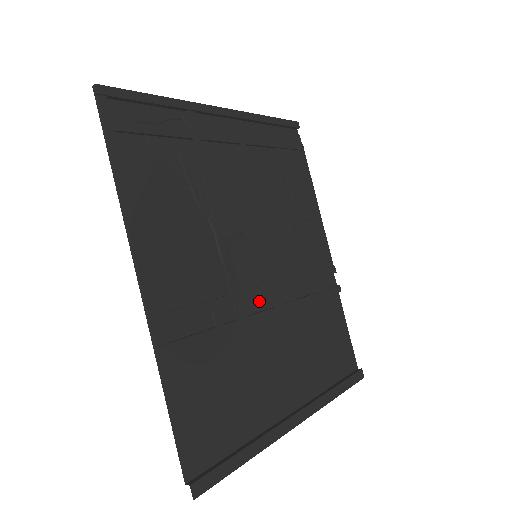
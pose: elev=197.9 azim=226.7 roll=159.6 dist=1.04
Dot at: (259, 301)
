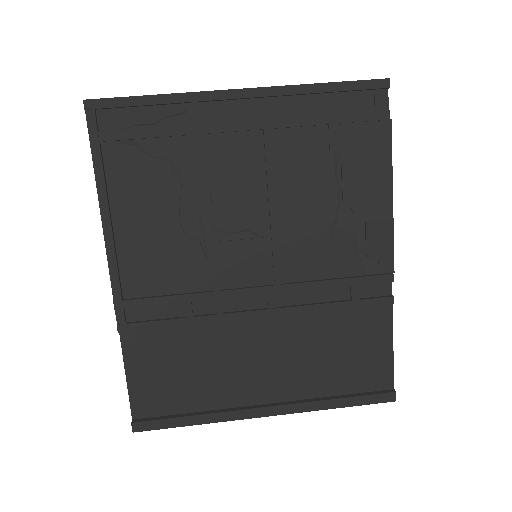
Dot at: (249, 300)
